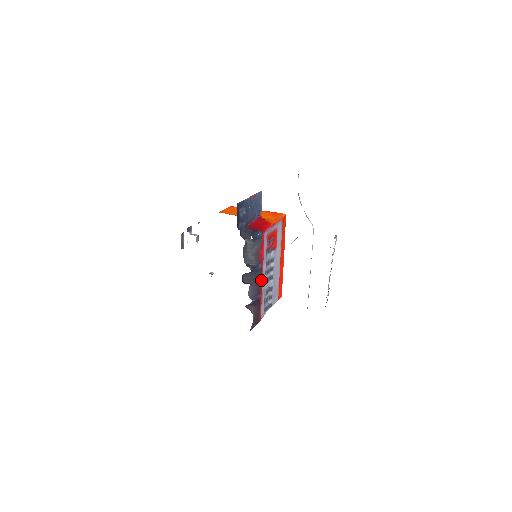
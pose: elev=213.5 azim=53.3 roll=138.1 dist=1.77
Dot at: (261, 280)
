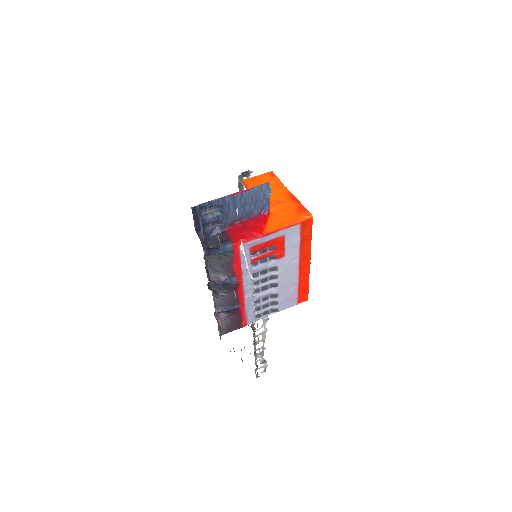
Dot at: (240, 291)
